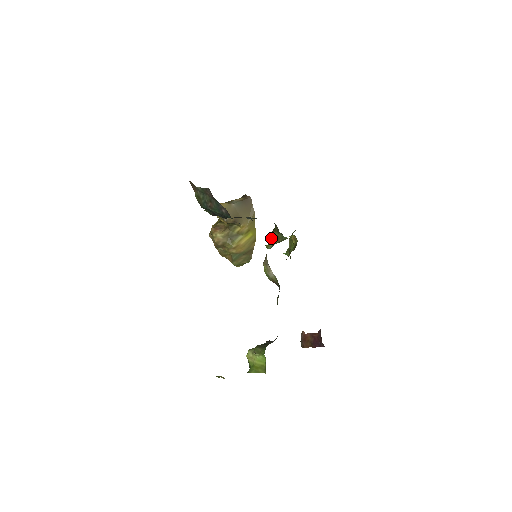
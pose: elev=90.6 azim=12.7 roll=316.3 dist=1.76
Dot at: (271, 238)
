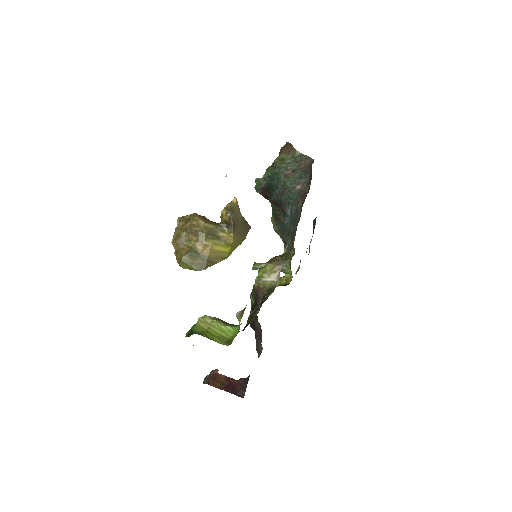
Dot at: (270, 260)
